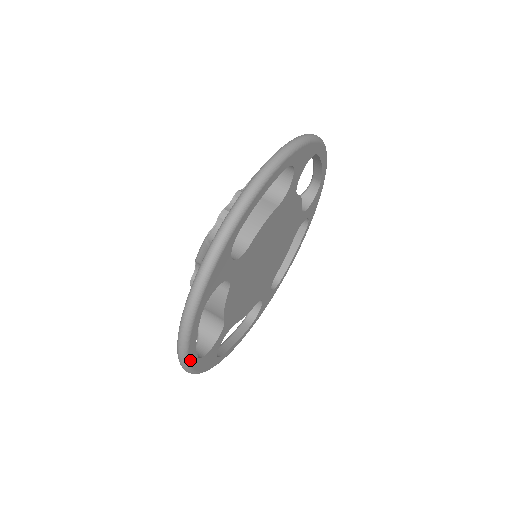
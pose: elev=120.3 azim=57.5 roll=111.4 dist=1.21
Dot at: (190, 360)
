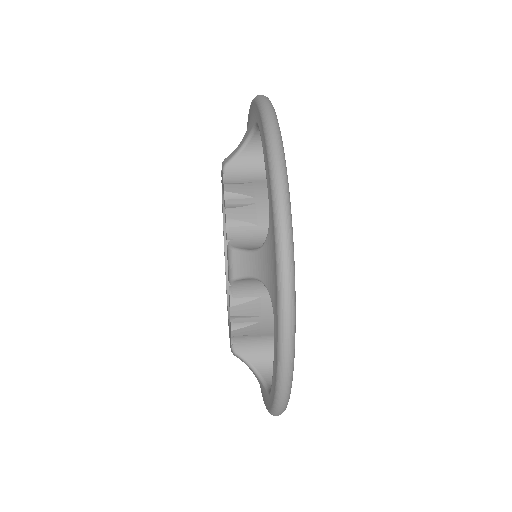
Dot at: (286, 175)
